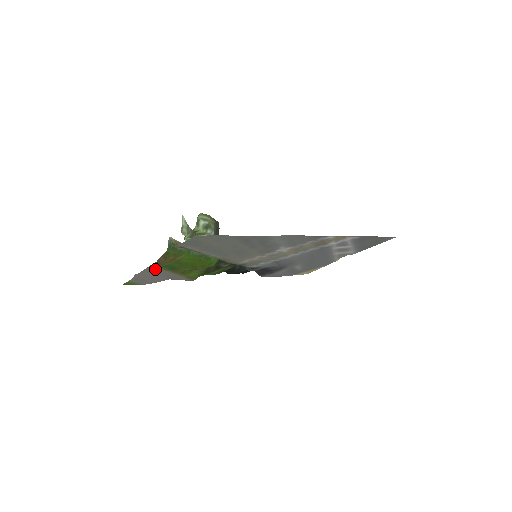
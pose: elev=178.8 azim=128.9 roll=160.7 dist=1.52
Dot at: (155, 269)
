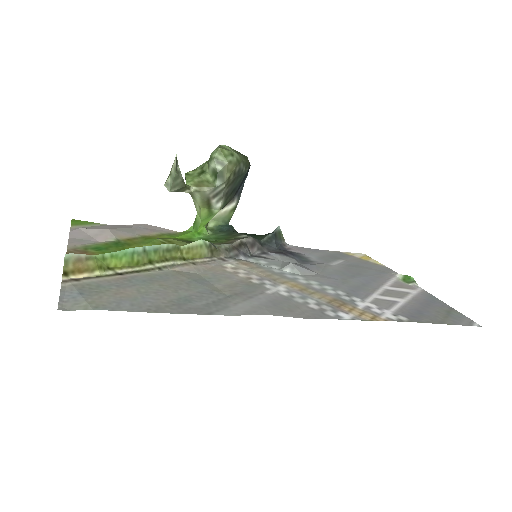
Dot at: (88, 243)
